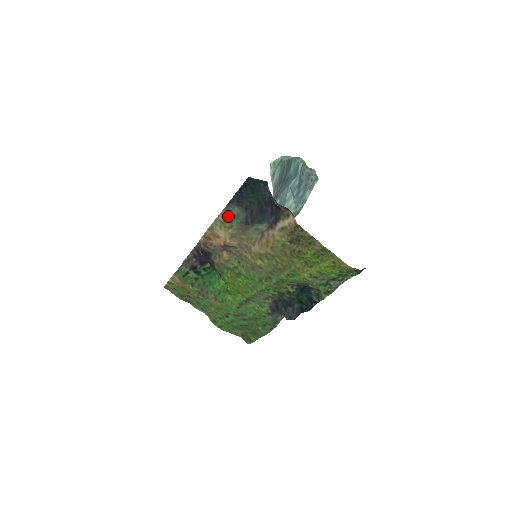
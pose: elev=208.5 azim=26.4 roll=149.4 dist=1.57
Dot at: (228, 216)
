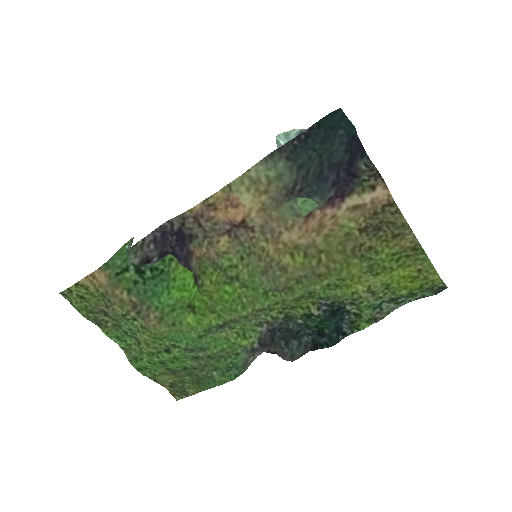
Dot at: (265, 173)
